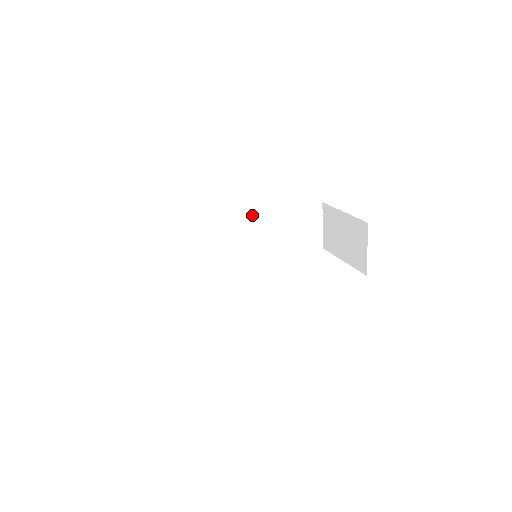
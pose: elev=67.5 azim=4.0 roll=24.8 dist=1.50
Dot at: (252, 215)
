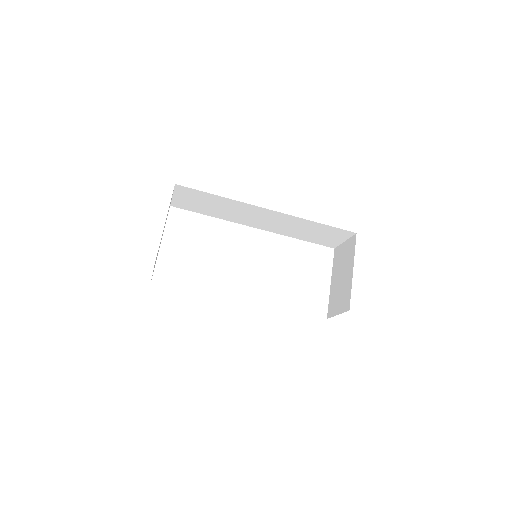
Dot at: (283, 213)
